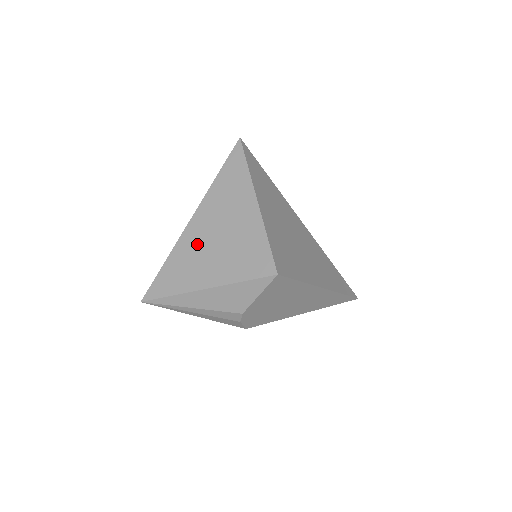
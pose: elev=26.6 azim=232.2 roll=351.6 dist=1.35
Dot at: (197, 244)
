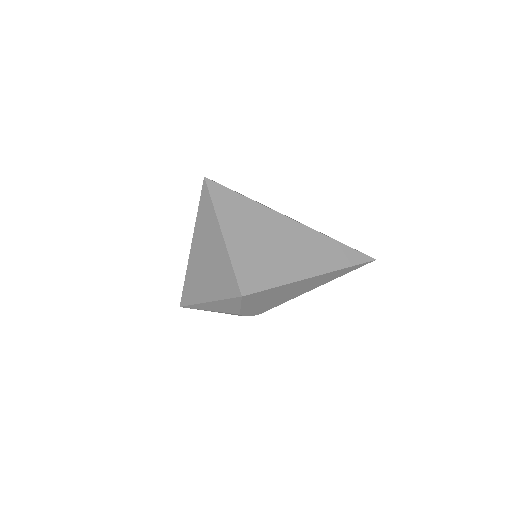
Dot at: (197, 267)
